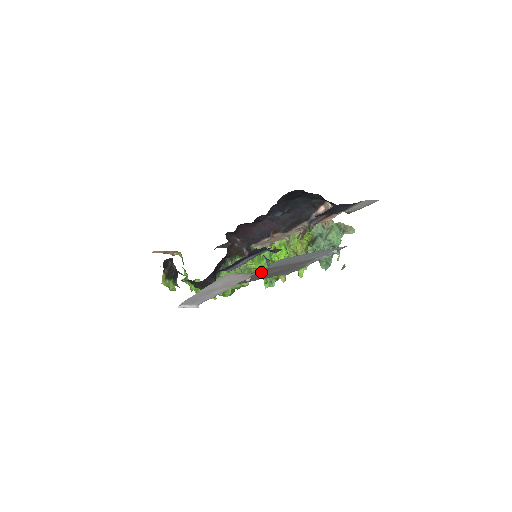
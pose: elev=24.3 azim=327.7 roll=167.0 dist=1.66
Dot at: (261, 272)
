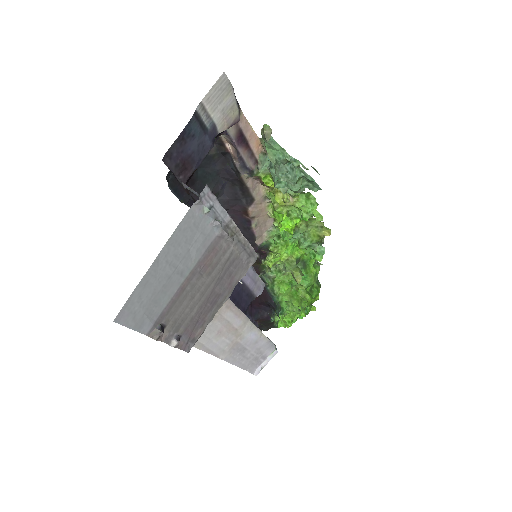
Dot at: (153, 335)
